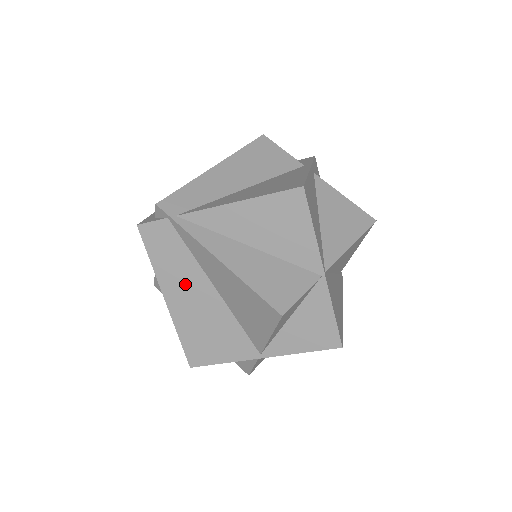
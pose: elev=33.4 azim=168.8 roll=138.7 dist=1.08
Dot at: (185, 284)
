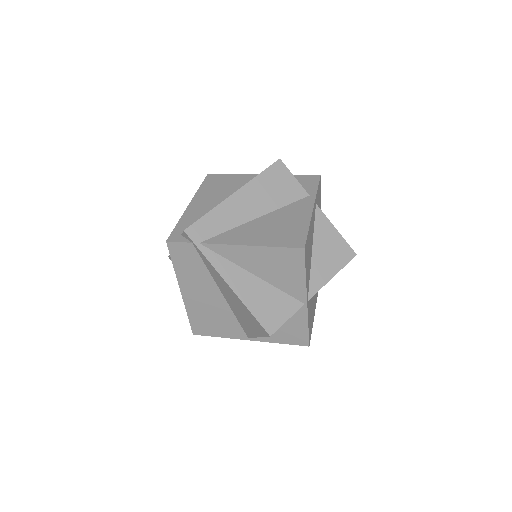
Dot at: (199, 286)
